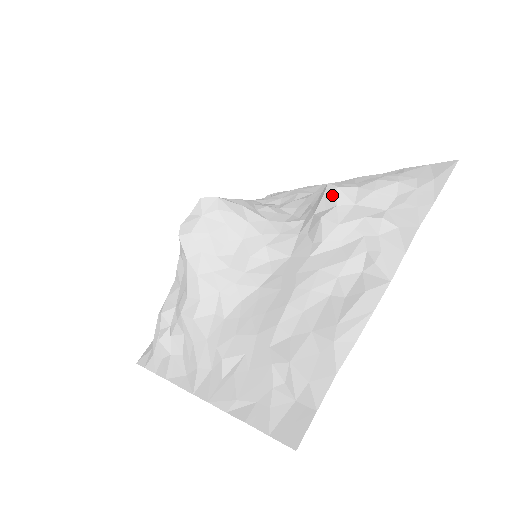
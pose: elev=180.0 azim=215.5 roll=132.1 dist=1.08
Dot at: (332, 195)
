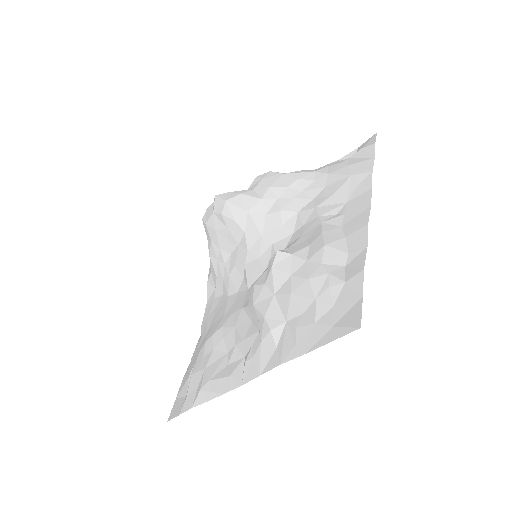
Dot at: (268, 270)
